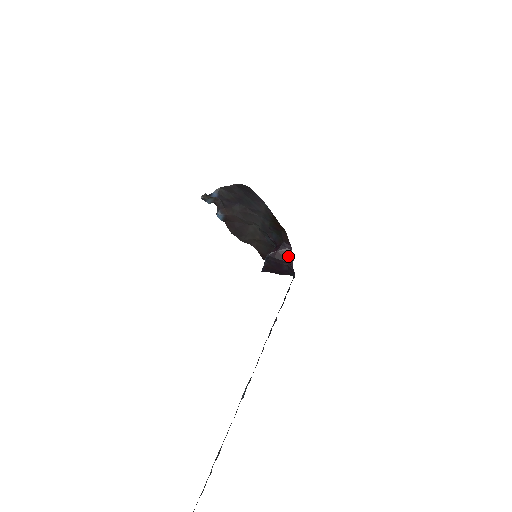
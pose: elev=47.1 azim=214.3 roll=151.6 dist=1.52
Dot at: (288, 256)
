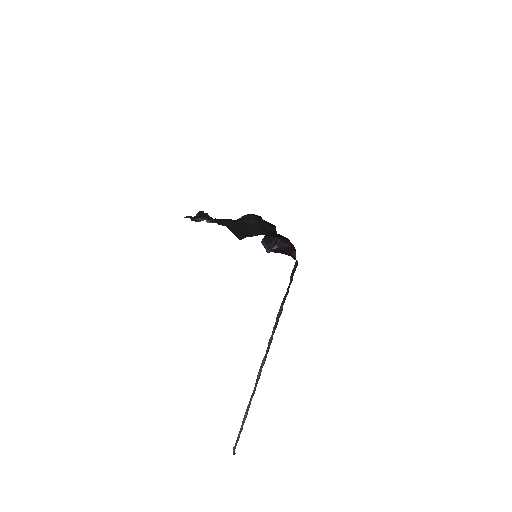
Dot at: (290, 251)
